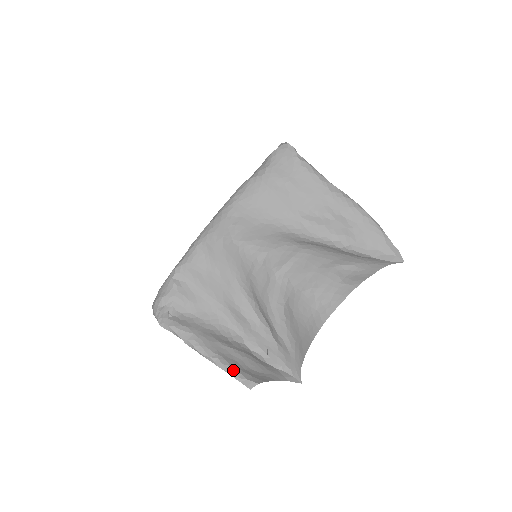
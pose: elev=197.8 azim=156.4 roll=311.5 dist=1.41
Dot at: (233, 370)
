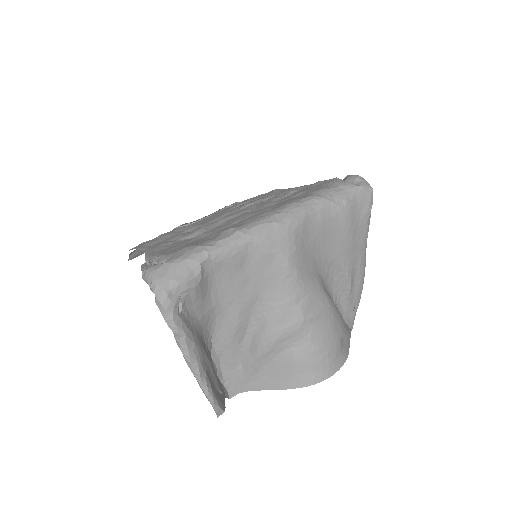
Dot at: (213, 395)
